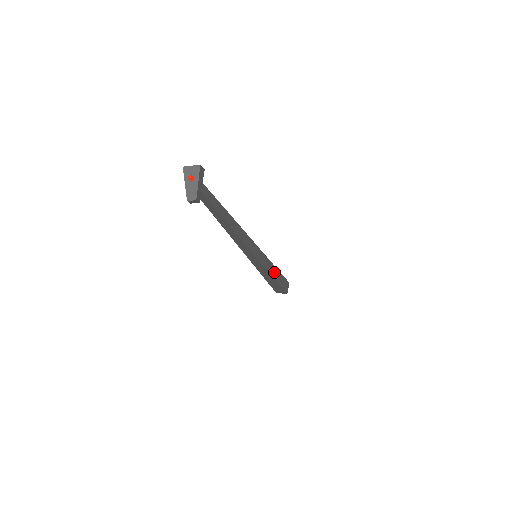
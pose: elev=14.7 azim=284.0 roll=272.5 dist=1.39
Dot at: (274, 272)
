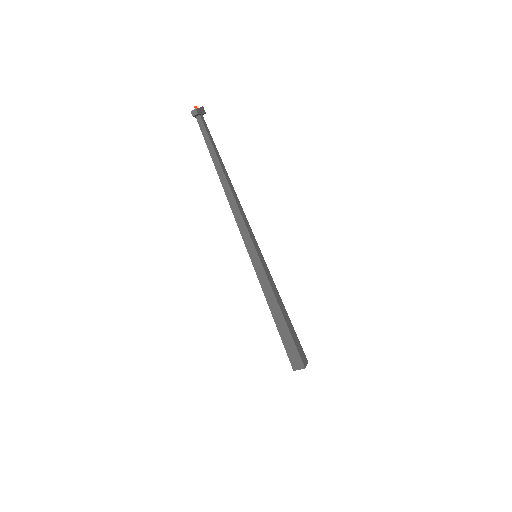
Dot at: (280, 303)
